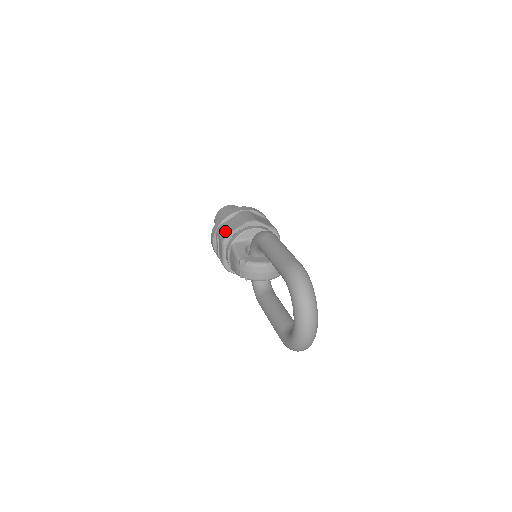
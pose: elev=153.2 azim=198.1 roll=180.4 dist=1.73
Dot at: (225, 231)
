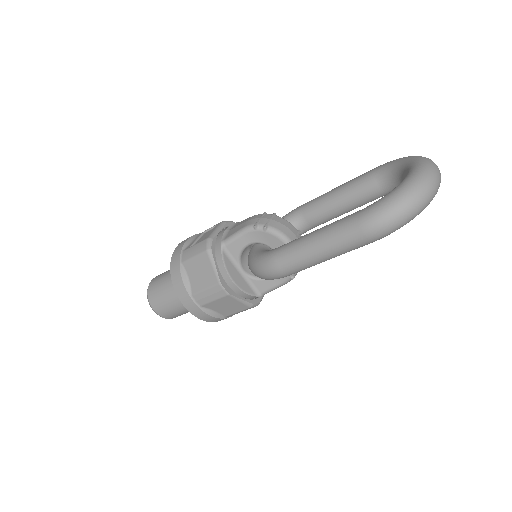
Dot at: occluded
